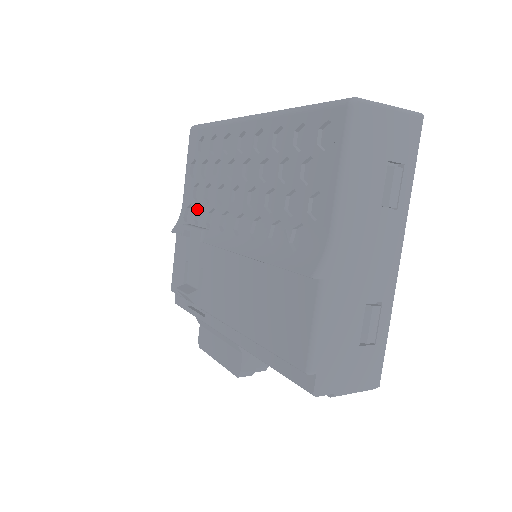
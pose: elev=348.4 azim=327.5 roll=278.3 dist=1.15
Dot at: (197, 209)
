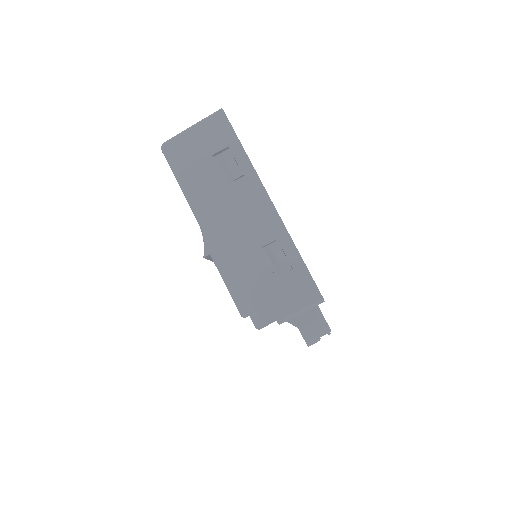
Dot at: occluded
